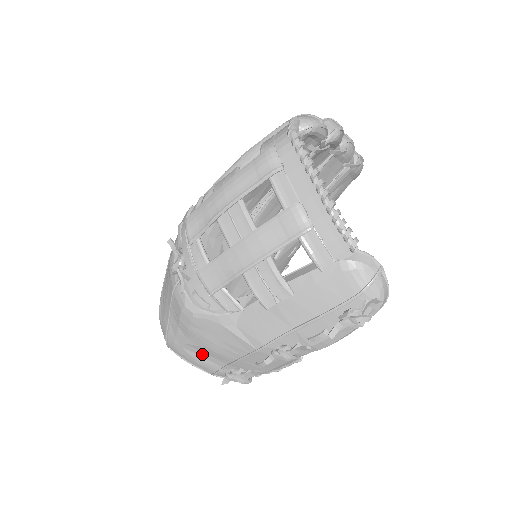
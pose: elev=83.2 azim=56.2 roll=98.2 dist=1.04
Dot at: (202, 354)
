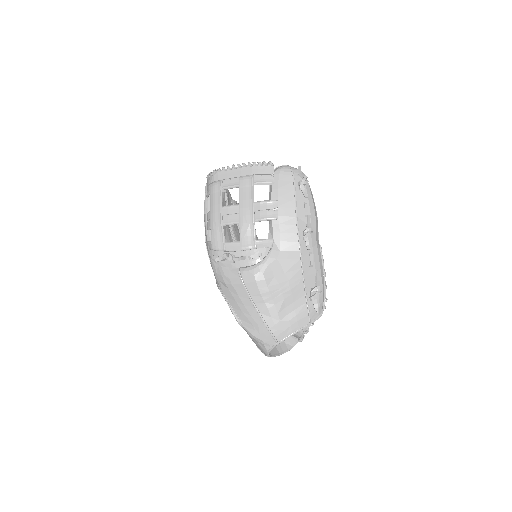
Dot at: (291, 308)
